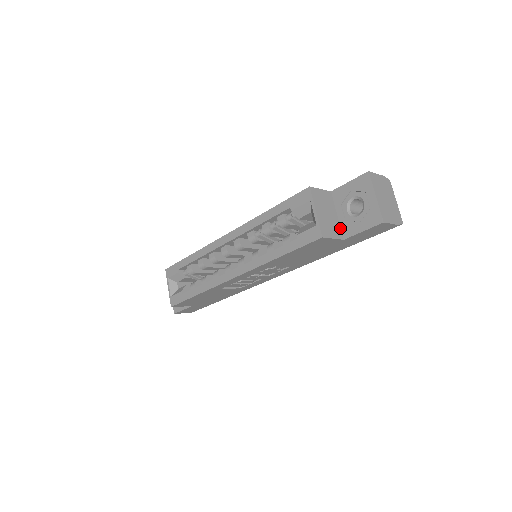
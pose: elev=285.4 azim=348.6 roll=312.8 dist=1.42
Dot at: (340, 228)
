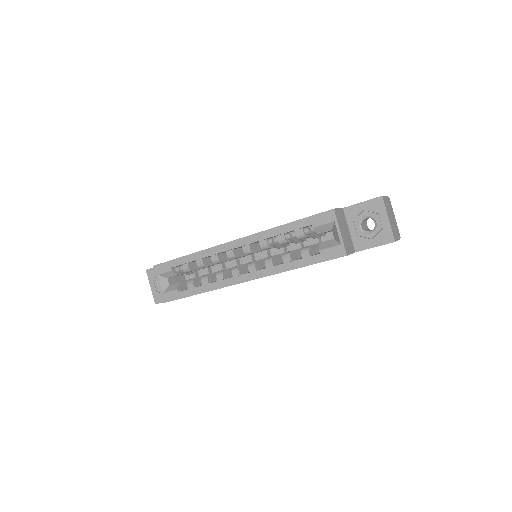
Dot at: (352, 242)
